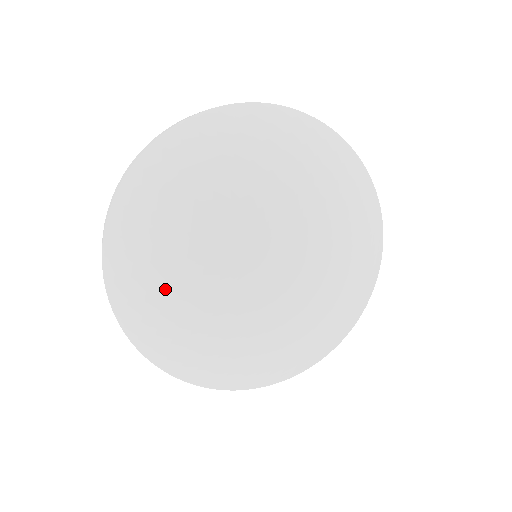
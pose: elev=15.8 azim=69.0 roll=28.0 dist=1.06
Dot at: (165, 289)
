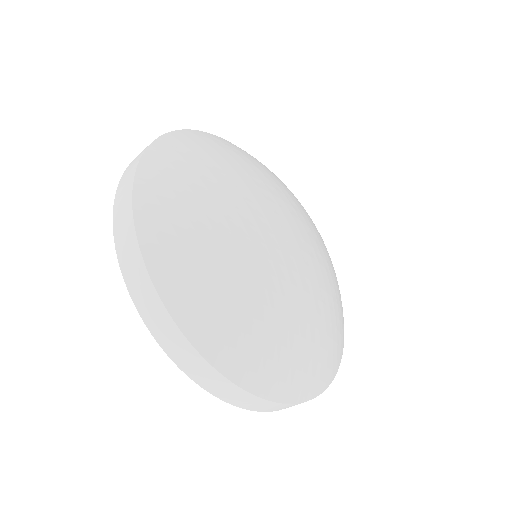
Dot at: (234, 282)
